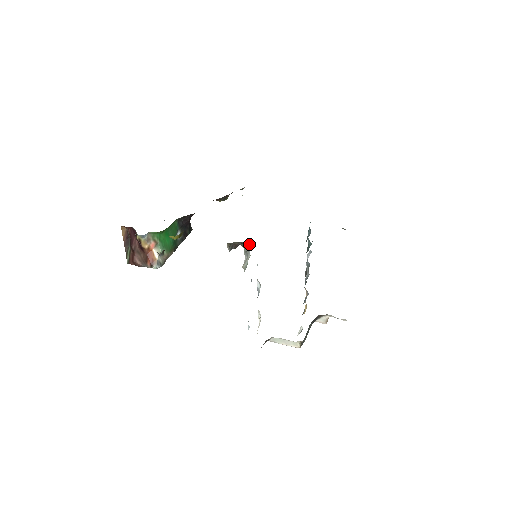
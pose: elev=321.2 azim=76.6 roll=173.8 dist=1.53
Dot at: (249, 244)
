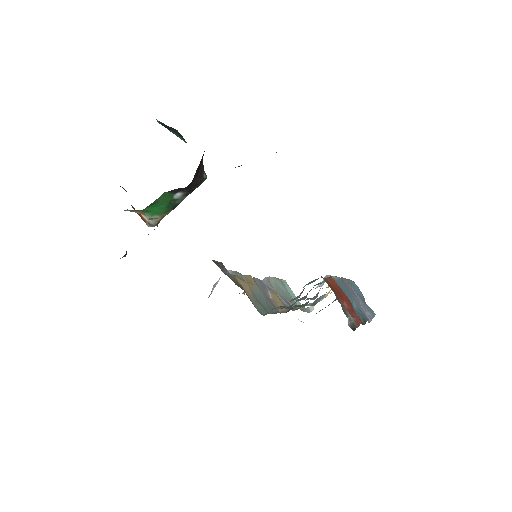
Dot at: occluded
